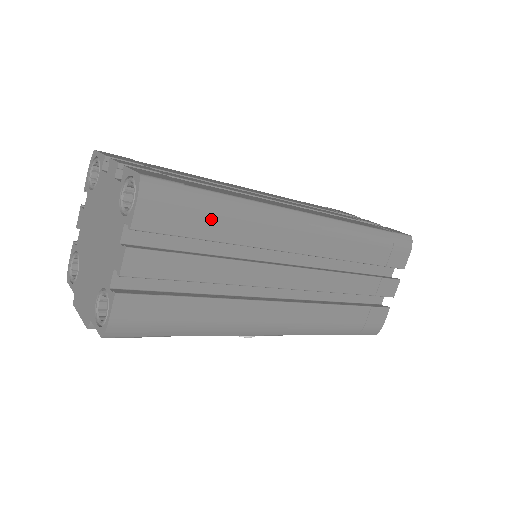
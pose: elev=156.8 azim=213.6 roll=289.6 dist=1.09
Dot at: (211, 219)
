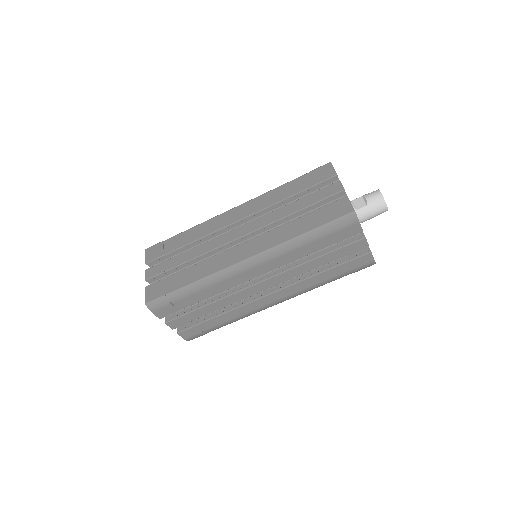
Dot at: (189, 298)
